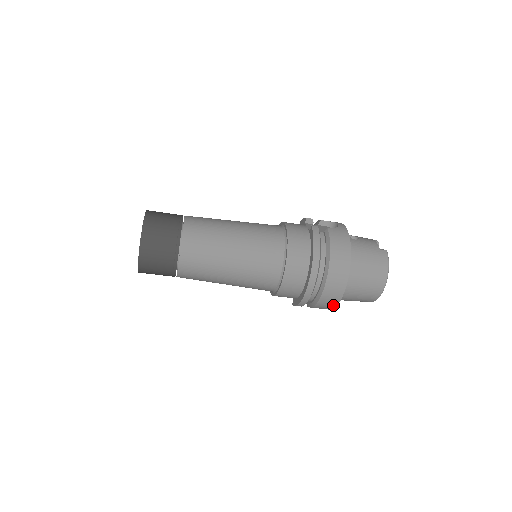
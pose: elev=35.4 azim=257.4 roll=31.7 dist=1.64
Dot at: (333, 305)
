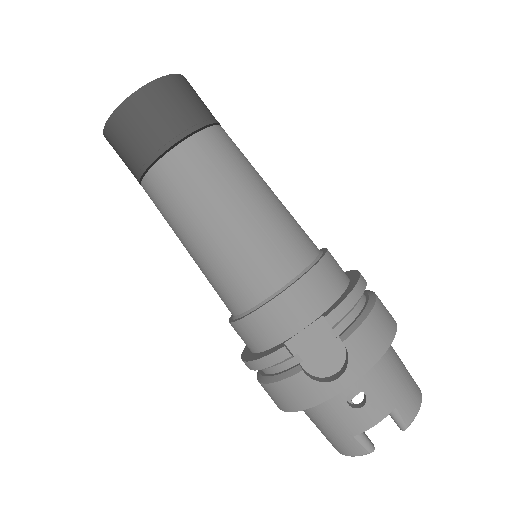
Dot at: (389, 333)
